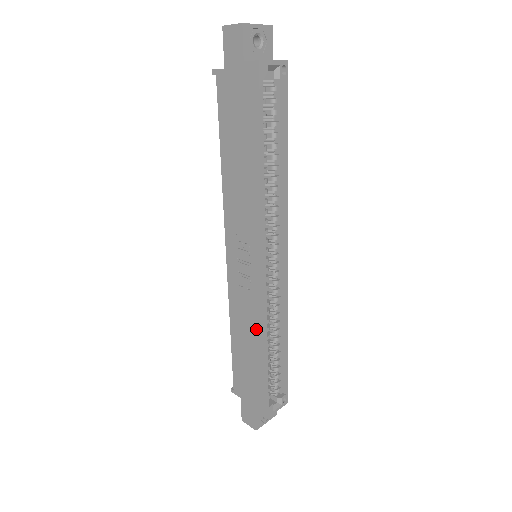
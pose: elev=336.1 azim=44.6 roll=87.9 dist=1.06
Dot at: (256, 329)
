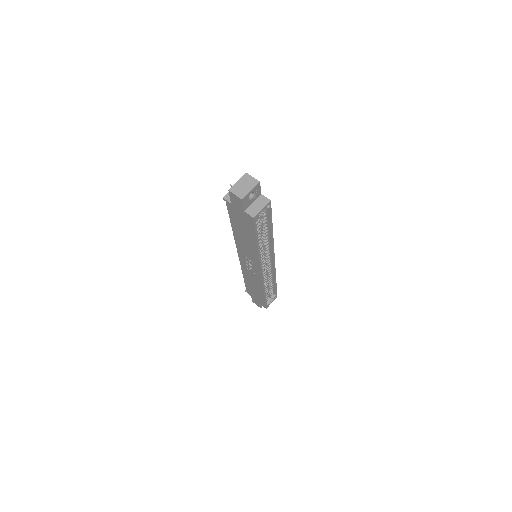
Dot at: (258, 285)
